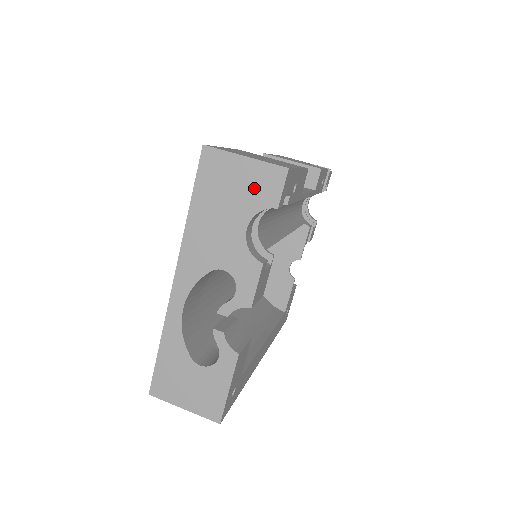
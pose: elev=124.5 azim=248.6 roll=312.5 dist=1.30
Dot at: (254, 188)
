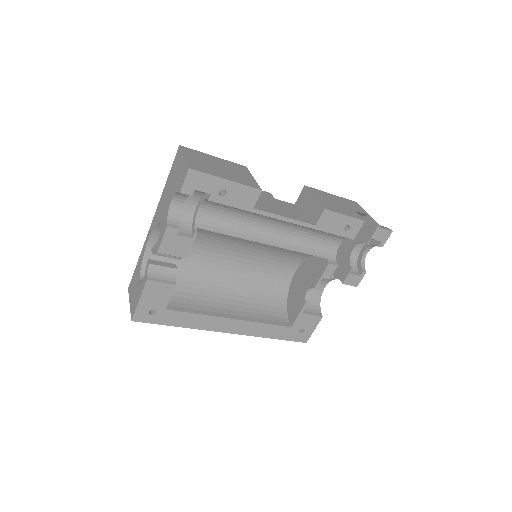
Dot at: (180, 177)
